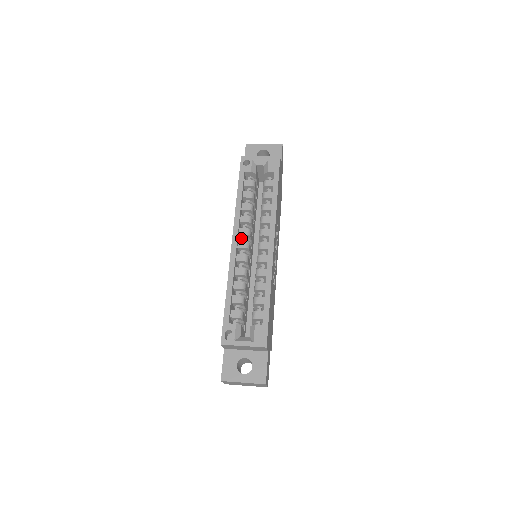
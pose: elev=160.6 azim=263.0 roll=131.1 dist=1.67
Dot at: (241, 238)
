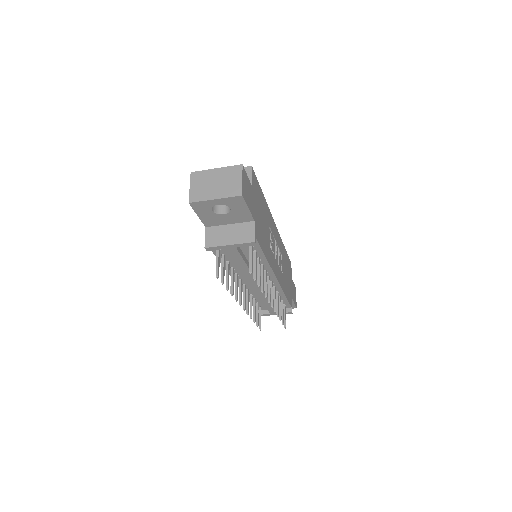
Dot at: occluded
